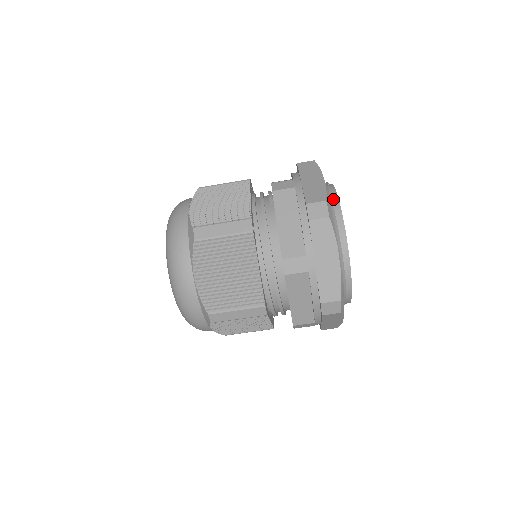
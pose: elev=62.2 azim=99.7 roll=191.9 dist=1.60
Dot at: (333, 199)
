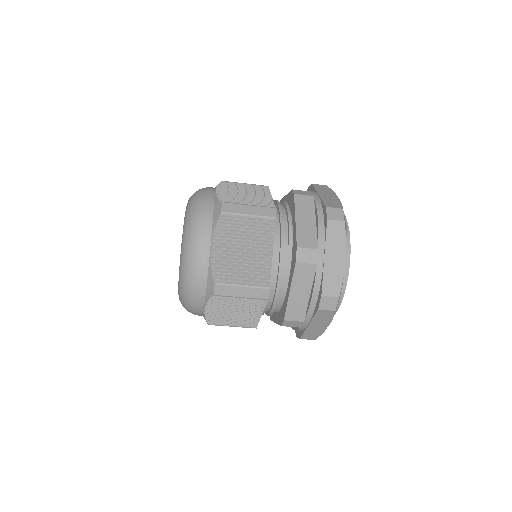
Dot at: occluded
